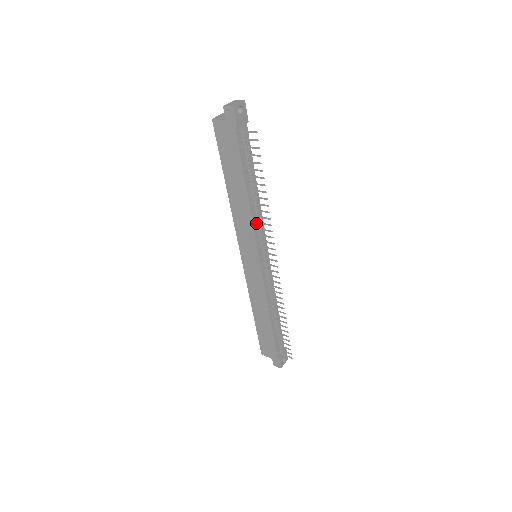
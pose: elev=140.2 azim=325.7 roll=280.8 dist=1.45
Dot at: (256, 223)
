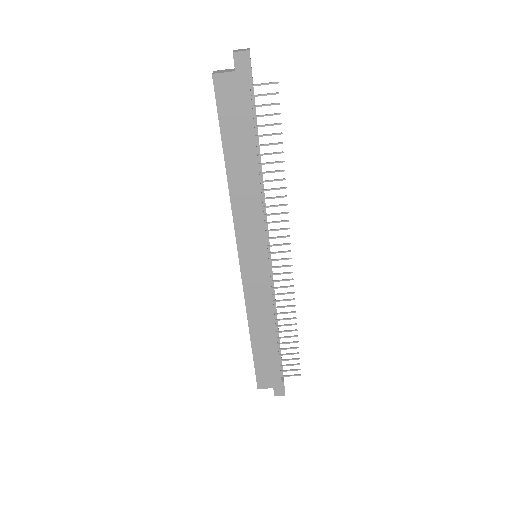
Dot at: (263, 209)
